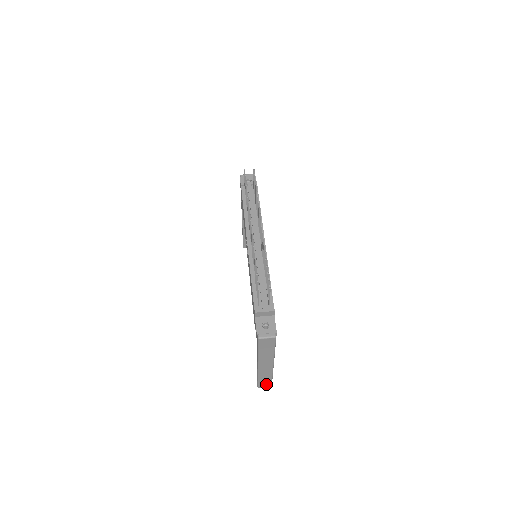
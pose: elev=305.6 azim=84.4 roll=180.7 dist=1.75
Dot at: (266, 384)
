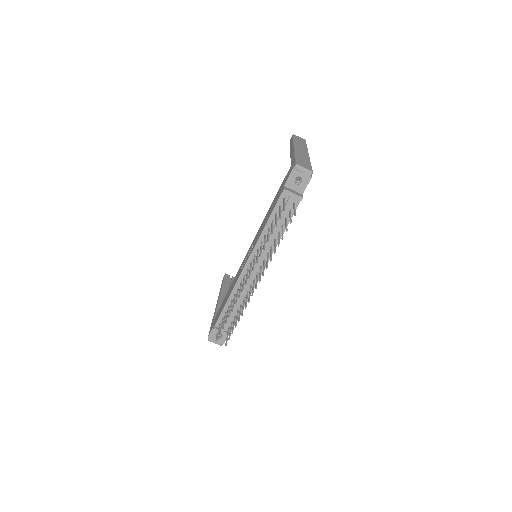
Dot at: occluded
